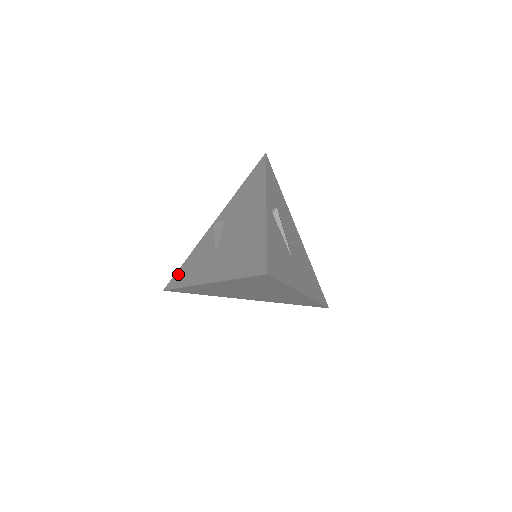
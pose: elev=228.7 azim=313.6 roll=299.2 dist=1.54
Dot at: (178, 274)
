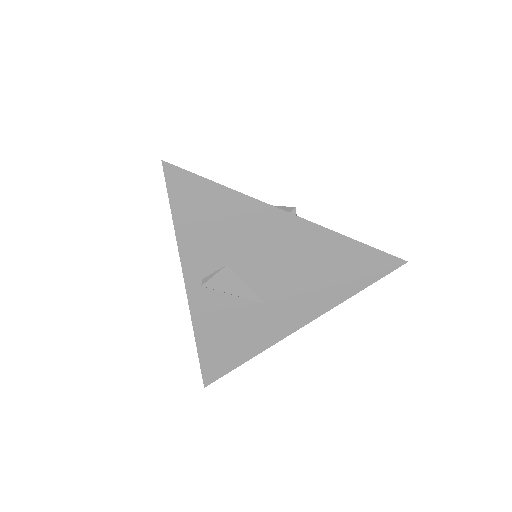
Dot at: occluded
